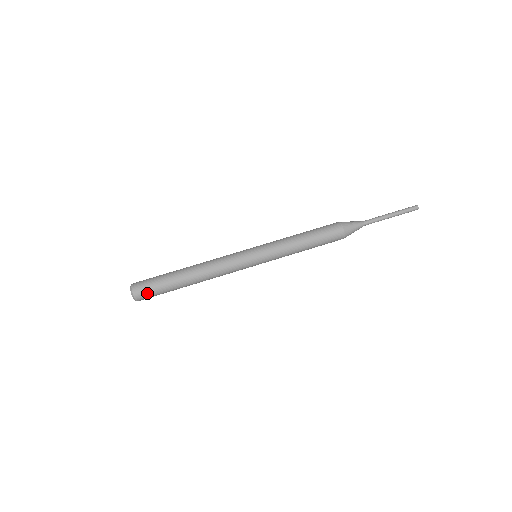
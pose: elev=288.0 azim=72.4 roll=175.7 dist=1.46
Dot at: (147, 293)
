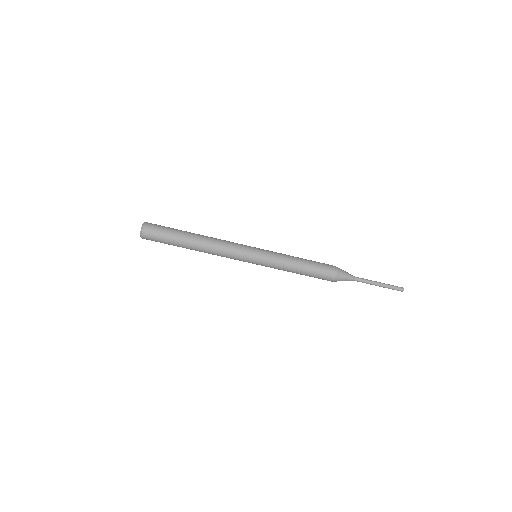
Dot at: (153, 240)
